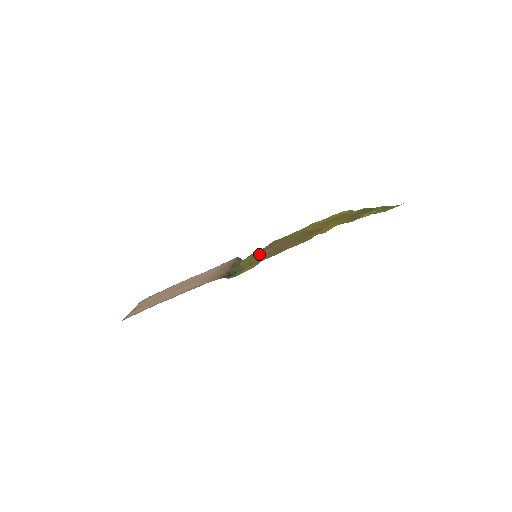
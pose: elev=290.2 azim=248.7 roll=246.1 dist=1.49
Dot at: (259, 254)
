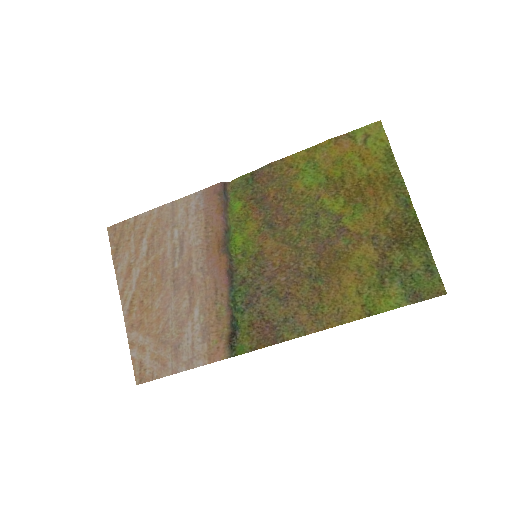
Dot at: (256, 225)
